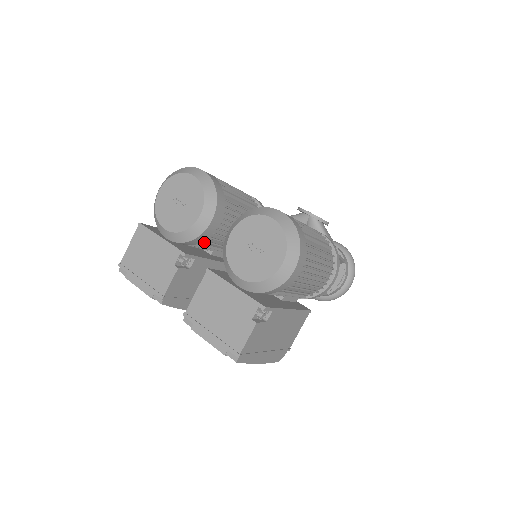
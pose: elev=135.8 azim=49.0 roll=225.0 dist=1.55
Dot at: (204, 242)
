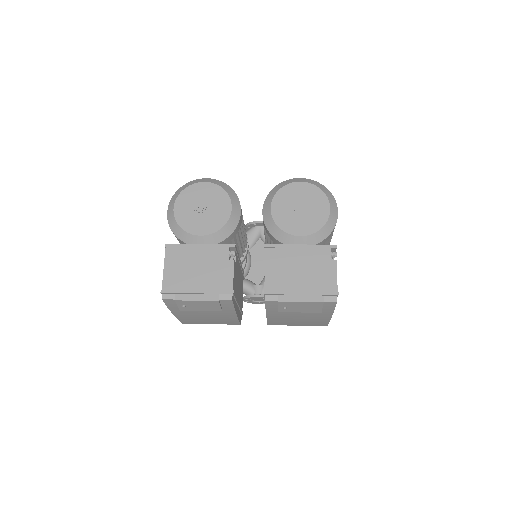
Dot at: (230, 242)
